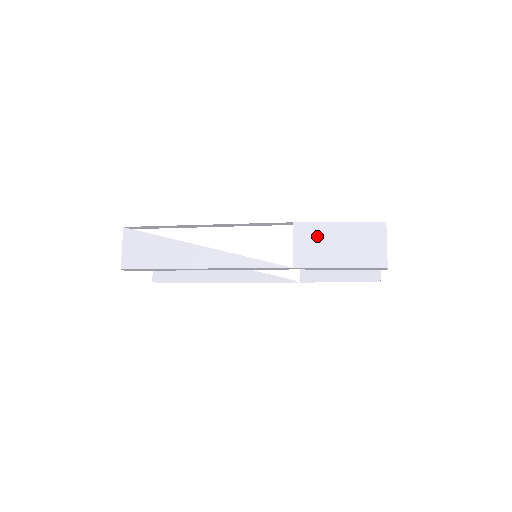
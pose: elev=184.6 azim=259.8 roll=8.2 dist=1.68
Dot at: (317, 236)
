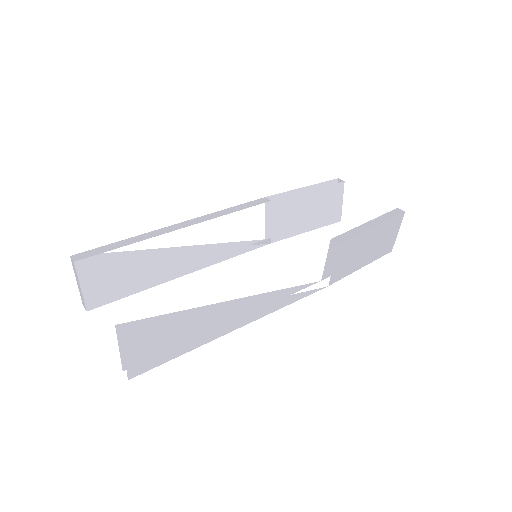
Dot at: (354, 248)
